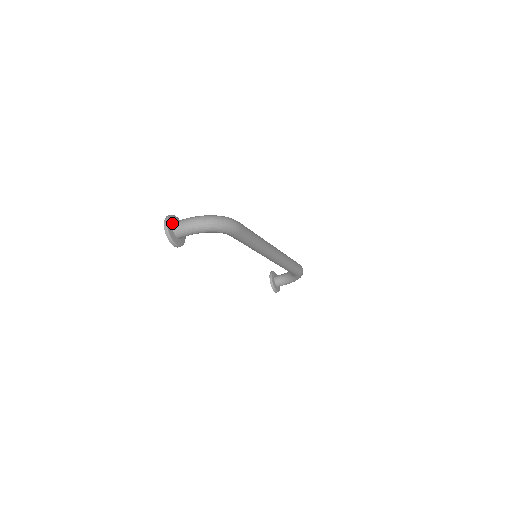
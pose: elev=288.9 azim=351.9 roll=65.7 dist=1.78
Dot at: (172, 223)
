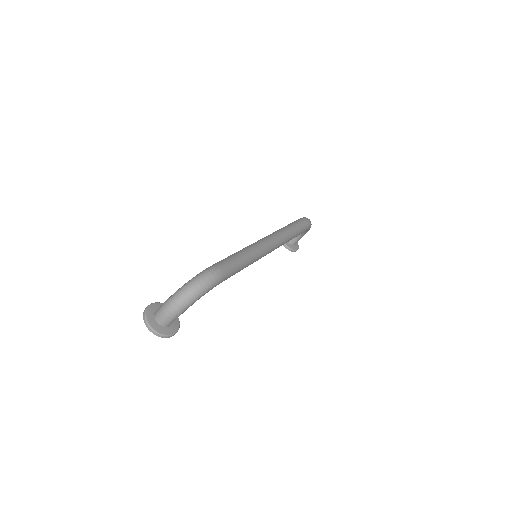
Dot at: (153, 317)
